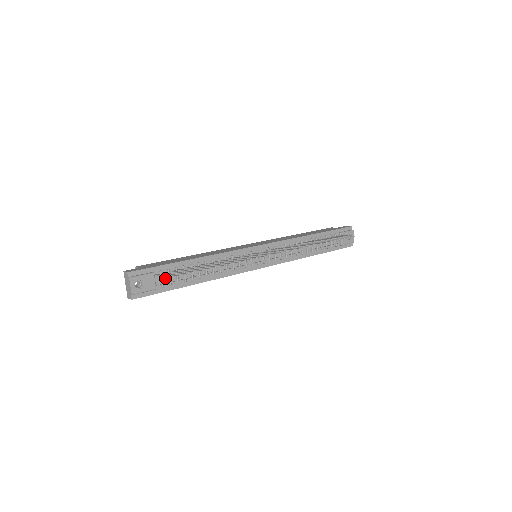
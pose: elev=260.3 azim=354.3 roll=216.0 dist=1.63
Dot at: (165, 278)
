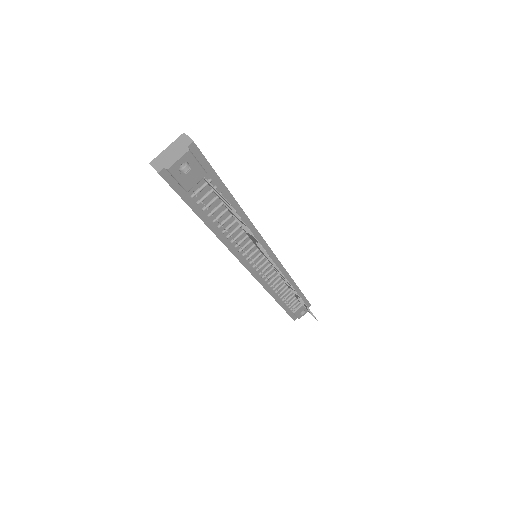
Dot at: (203, 191)
